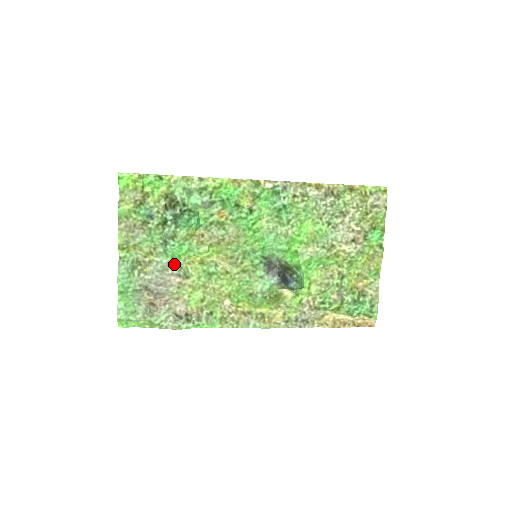
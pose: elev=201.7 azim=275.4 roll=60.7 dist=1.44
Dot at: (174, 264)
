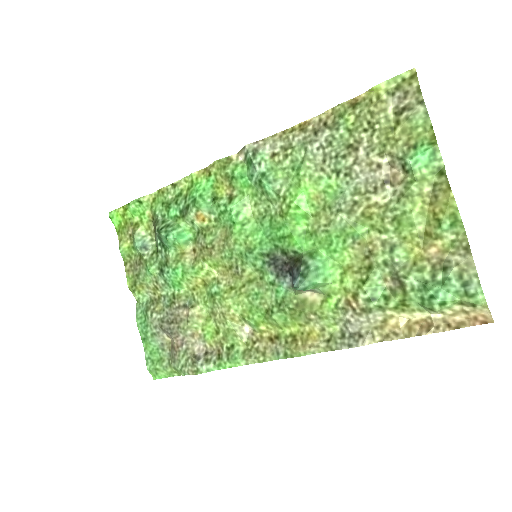
Dot at: (179, 294)
